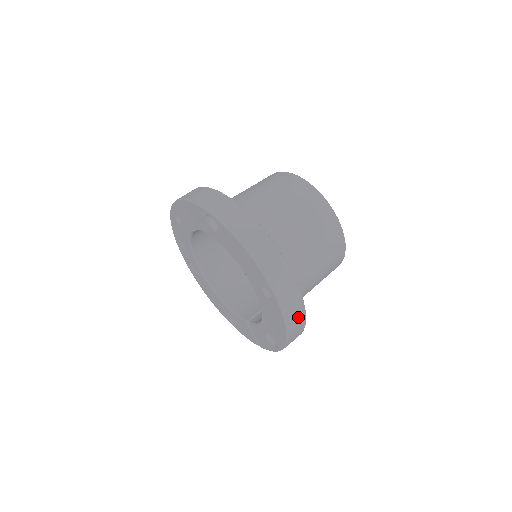
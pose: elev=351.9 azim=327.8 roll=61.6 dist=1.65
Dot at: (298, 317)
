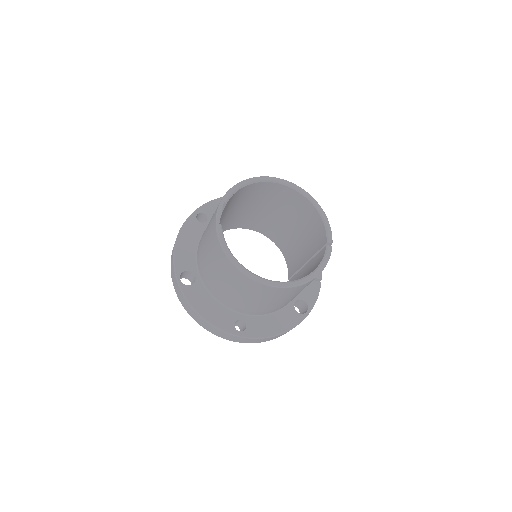
Dot at: (267, 339)
